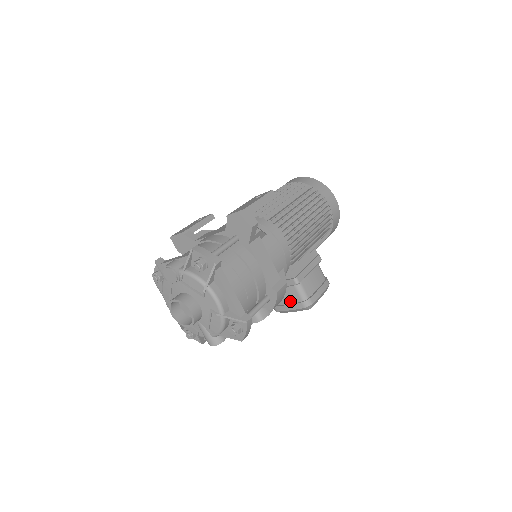
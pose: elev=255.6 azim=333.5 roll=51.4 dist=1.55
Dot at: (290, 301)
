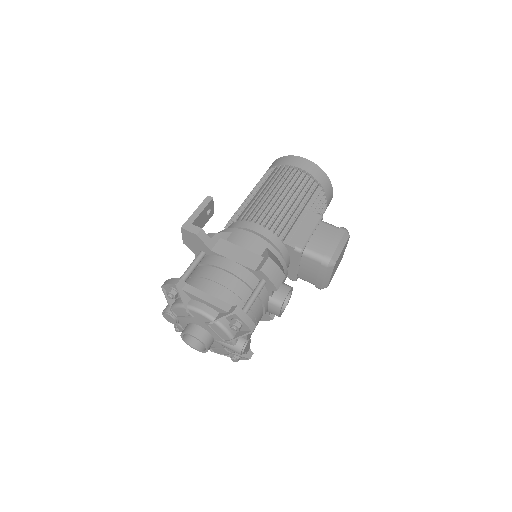
Dot at: (316, 271)
